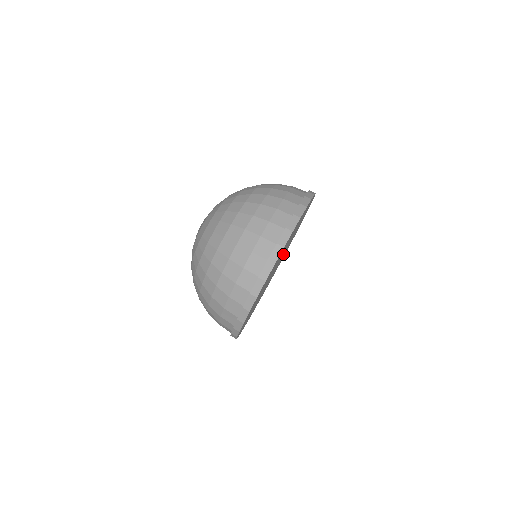
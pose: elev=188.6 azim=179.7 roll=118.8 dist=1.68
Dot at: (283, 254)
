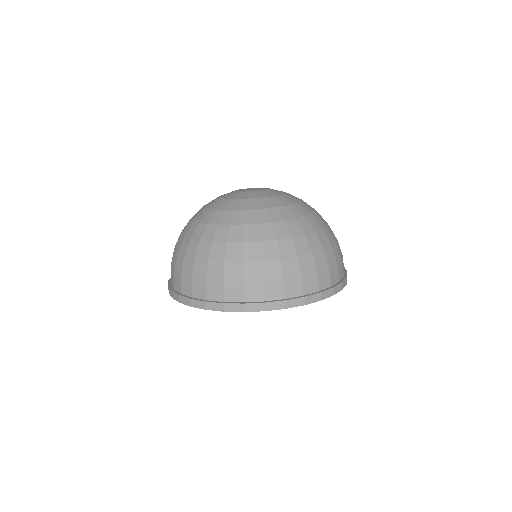
Dot at: occluded
